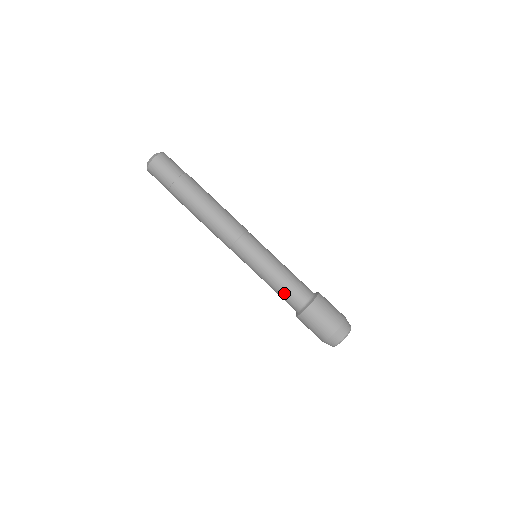
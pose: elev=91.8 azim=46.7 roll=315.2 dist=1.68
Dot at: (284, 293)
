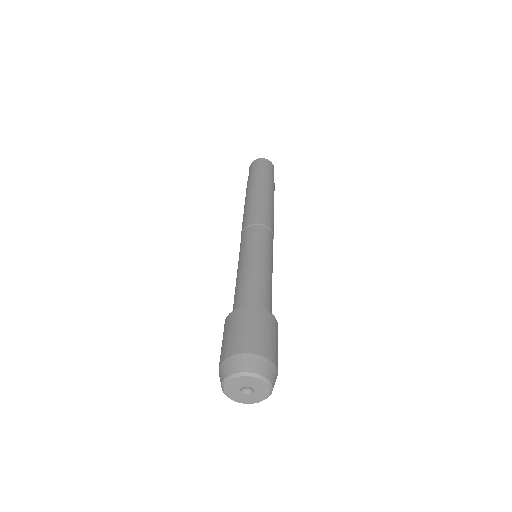
Dot at: (250, 284)
